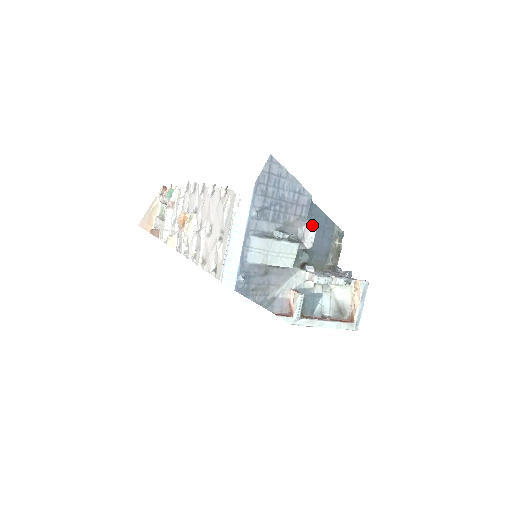
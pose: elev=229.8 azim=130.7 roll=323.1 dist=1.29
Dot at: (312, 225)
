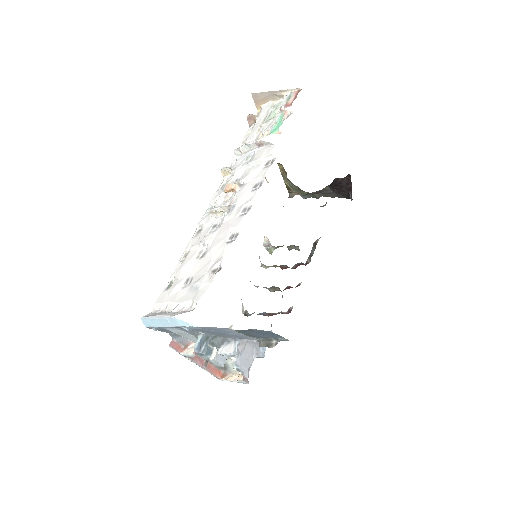
Dot at: (231, 353)
